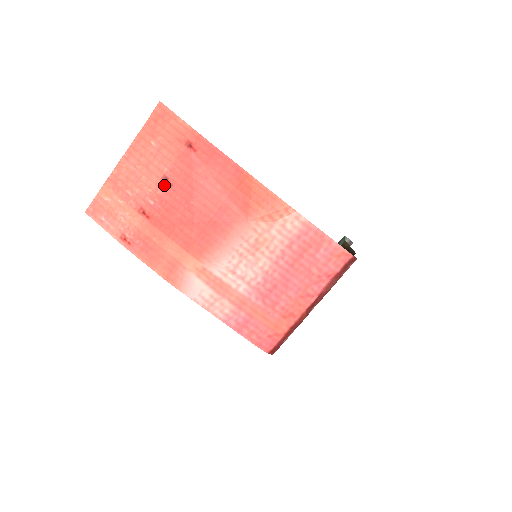
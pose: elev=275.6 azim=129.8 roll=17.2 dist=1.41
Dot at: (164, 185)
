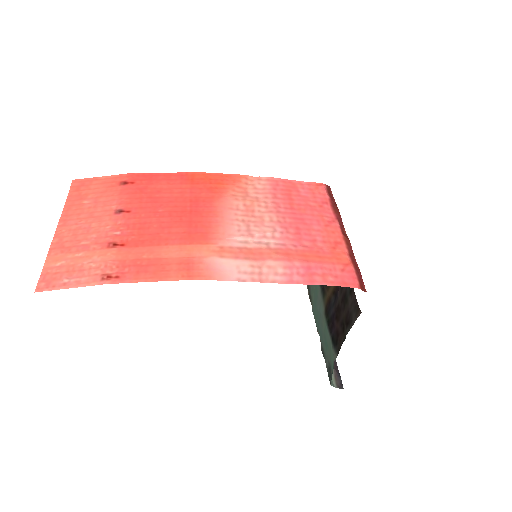
Dot at: (121, 215)
